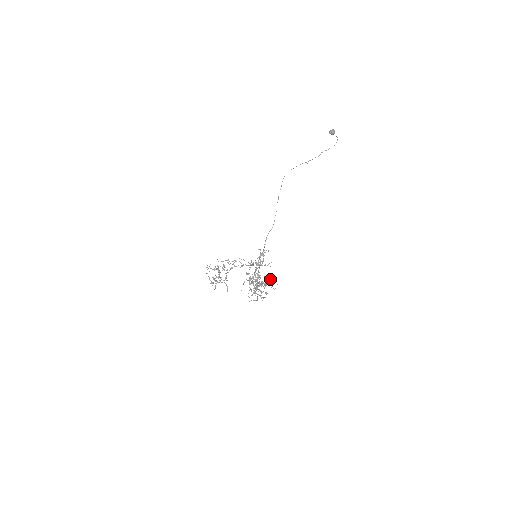
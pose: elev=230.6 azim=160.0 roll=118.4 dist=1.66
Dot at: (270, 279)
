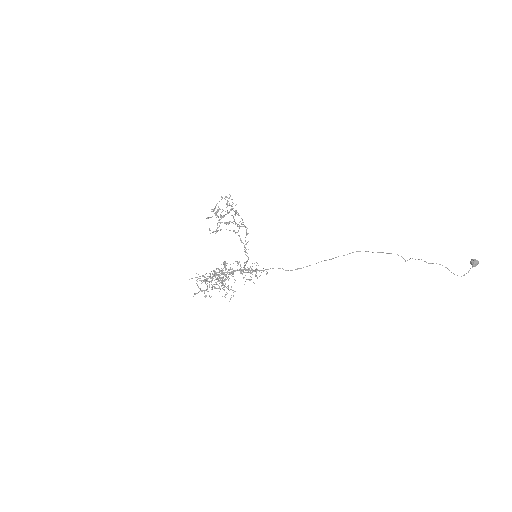
Dot at: occluded
